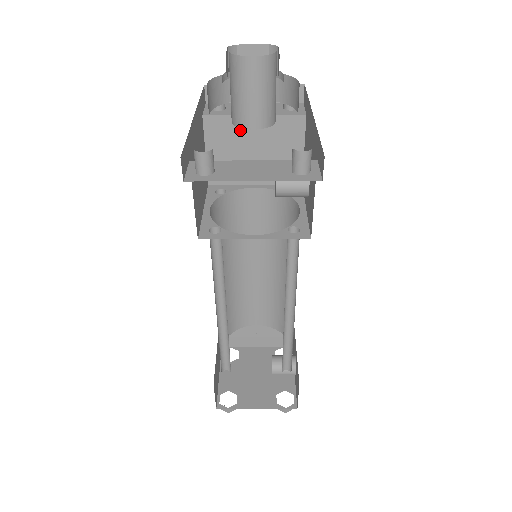
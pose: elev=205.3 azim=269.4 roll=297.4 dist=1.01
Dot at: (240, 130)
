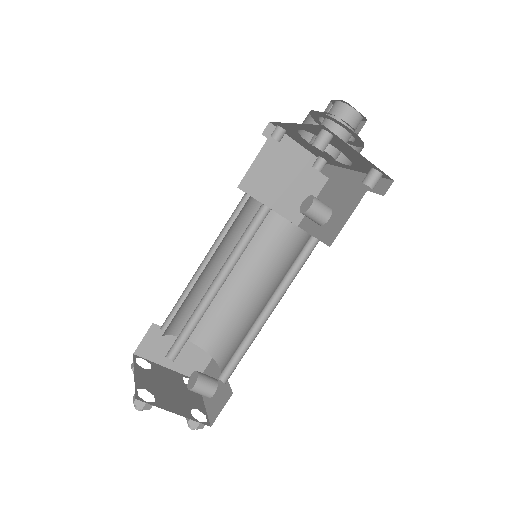
Dot at: (285, 162)
